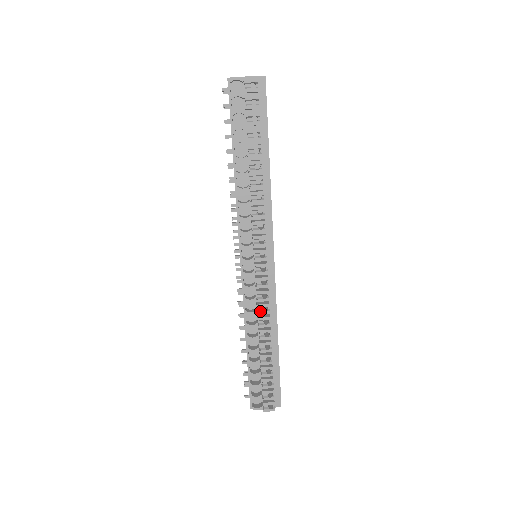
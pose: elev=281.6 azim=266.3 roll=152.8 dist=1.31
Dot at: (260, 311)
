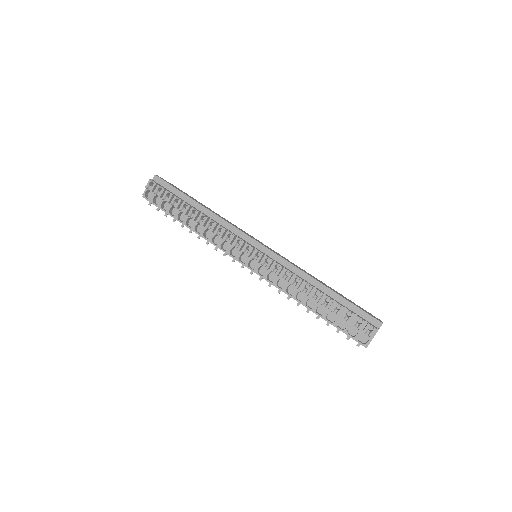
Dot at: (286, 279)
